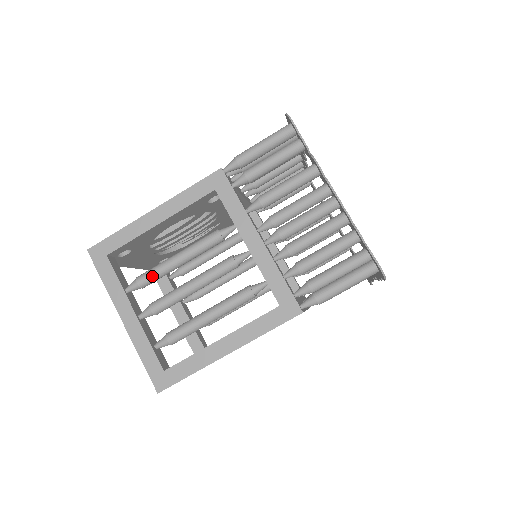
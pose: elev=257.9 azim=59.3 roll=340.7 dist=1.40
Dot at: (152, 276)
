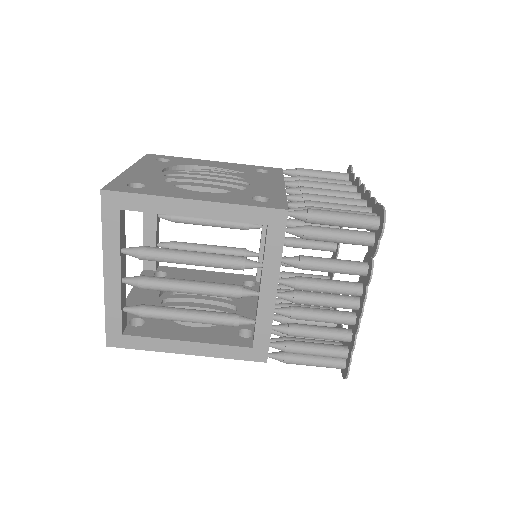
Dot at: (157, 259)
